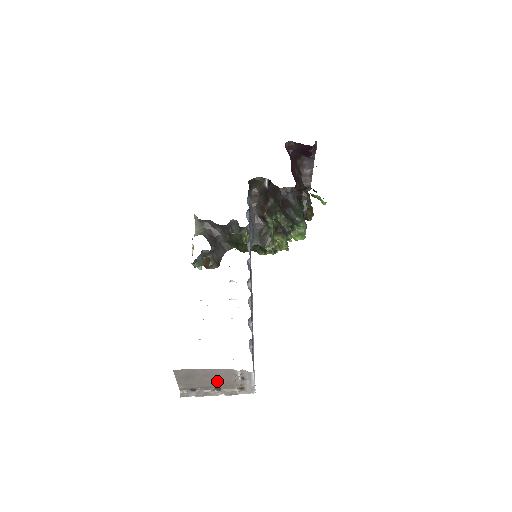
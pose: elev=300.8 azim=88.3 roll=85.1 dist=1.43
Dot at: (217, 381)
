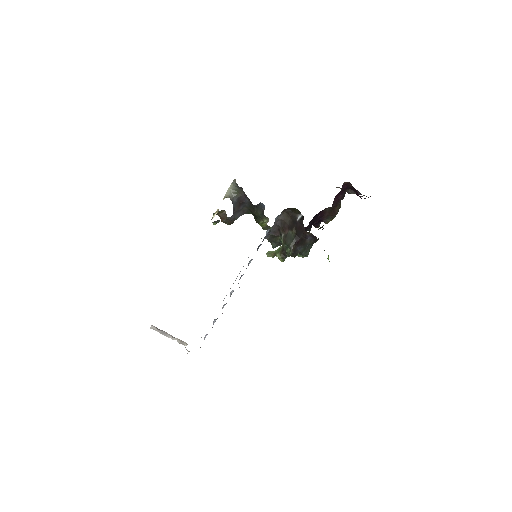
Dot at: occluded
